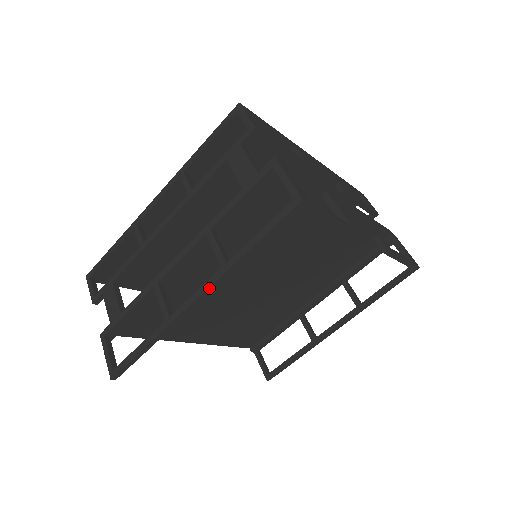
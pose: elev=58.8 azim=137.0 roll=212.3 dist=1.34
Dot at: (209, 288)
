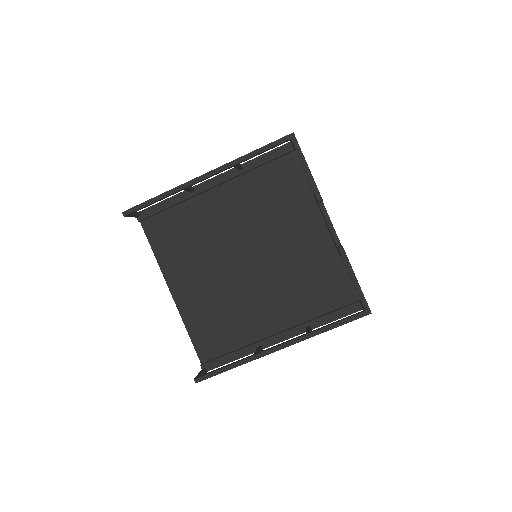
Dot at: (218, 168)
